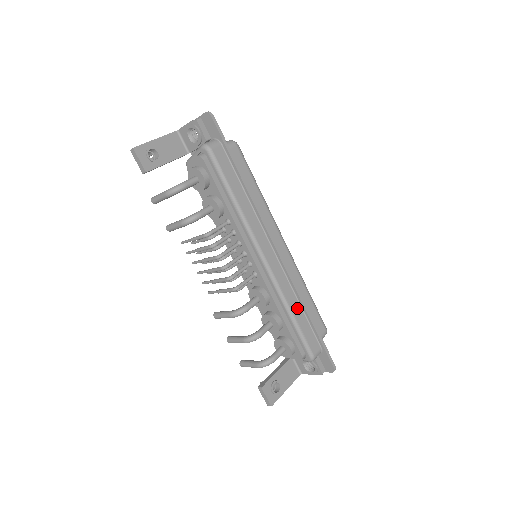
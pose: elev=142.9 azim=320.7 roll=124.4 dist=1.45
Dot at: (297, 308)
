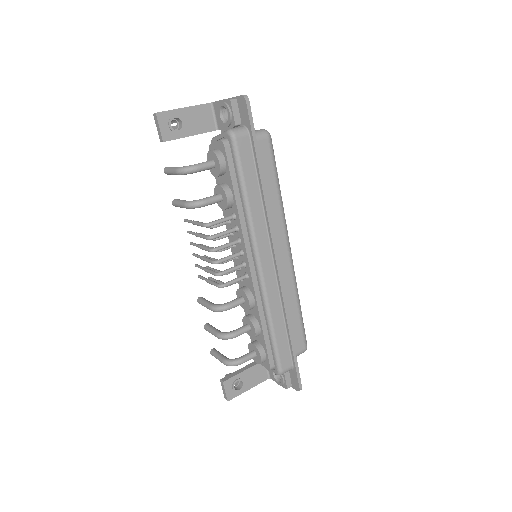
Dot at: (280, 321)
